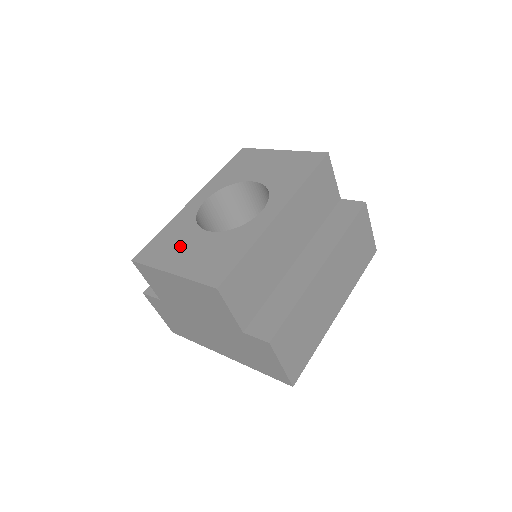
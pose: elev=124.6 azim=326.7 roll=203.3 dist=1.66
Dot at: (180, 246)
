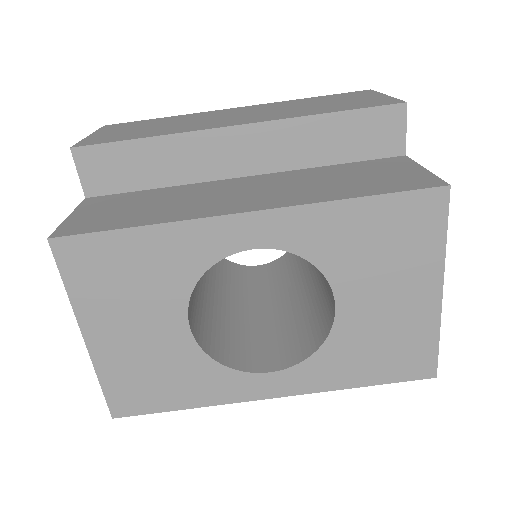
Dot at: (134, 305)
